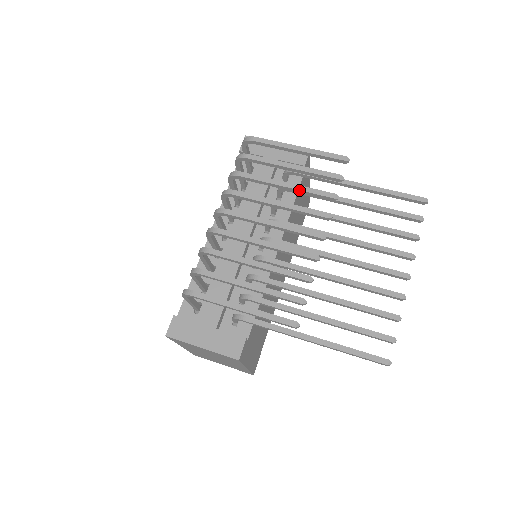
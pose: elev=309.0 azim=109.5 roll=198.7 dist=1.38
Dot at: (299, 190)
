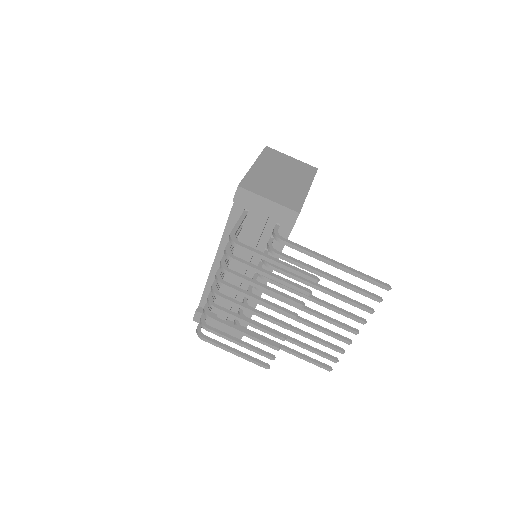
Dot at: occluded
